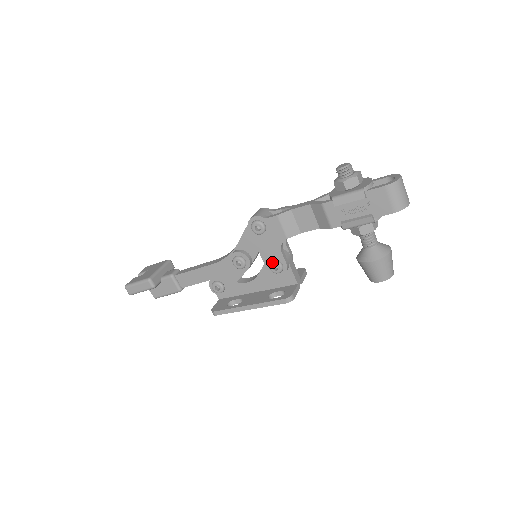
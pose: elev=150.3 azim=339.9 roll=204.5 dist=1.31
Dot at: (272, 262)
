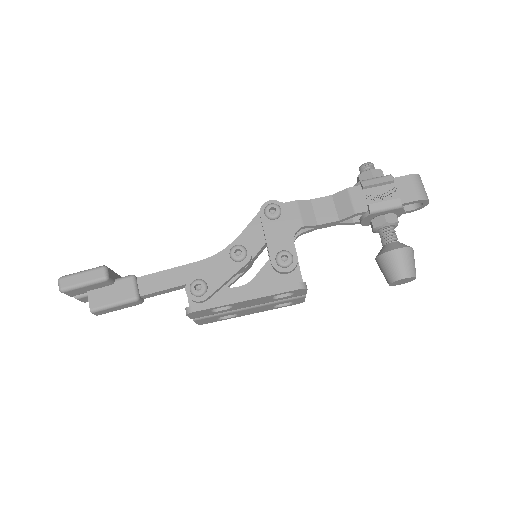
Dot at: (282, 251)
